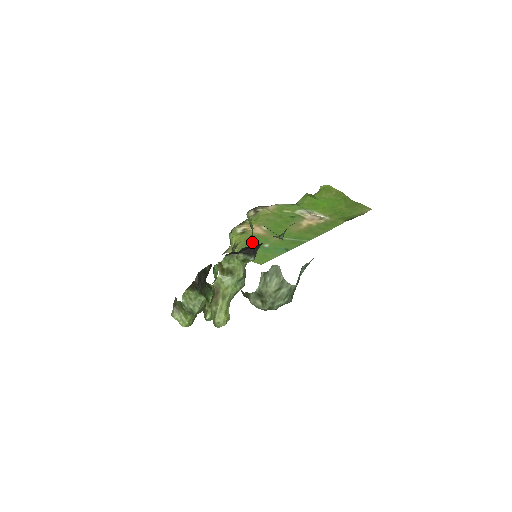
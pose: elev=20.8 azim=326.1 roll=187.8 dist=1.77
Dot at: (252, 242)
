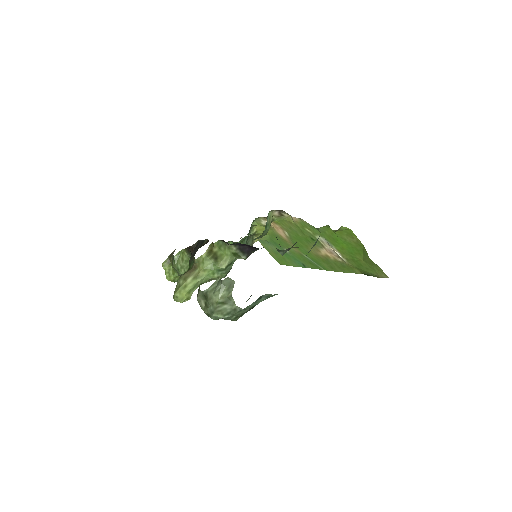
Dot at: (275, 240)
